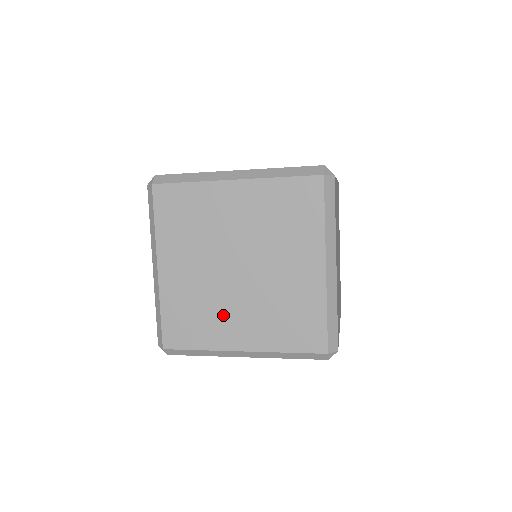
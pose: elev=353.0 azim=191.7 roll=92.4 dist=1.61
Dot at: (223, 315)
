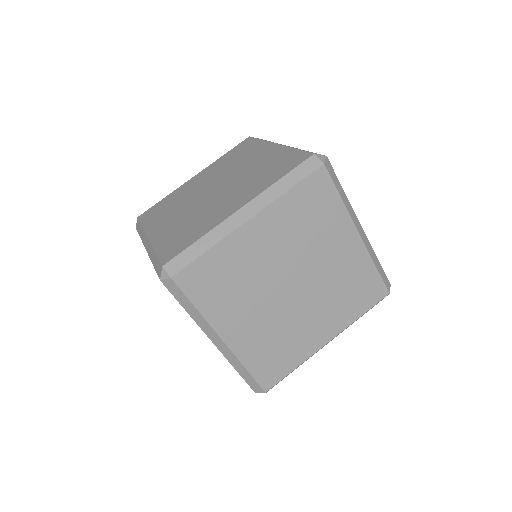
Dot at: (300, 330)
